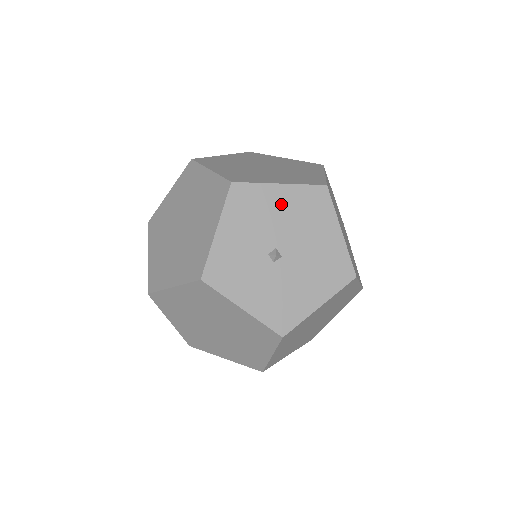
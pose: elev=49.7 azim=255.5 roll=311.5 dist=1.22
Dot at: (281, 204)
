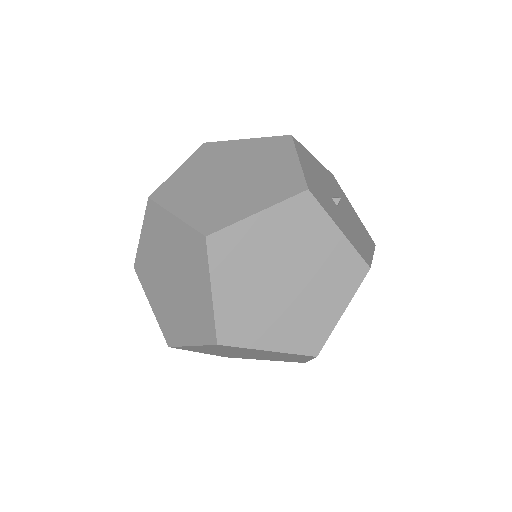
Dot at: (321, 170)
